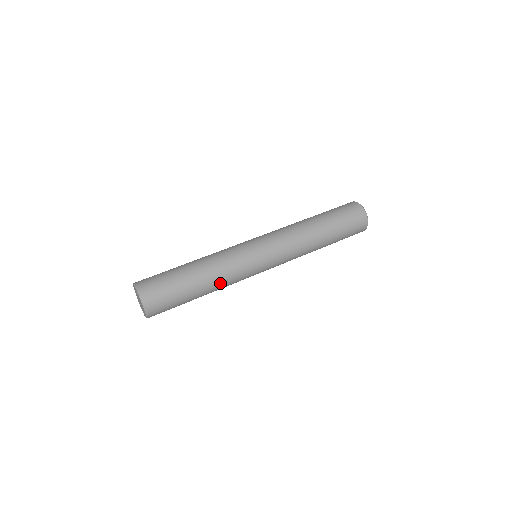
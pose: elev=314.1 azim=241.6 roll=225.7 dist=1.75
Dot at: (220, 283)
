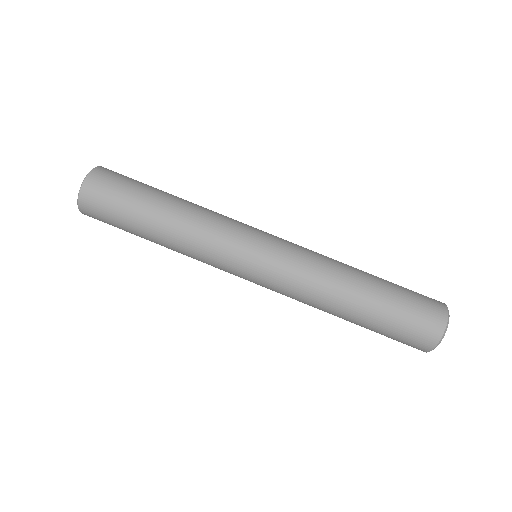
Dot at: occluded
